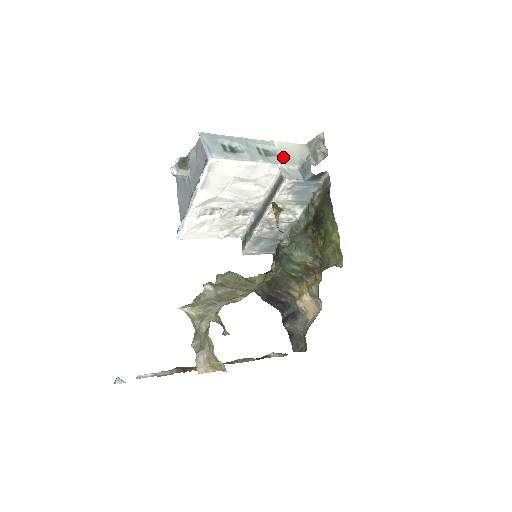
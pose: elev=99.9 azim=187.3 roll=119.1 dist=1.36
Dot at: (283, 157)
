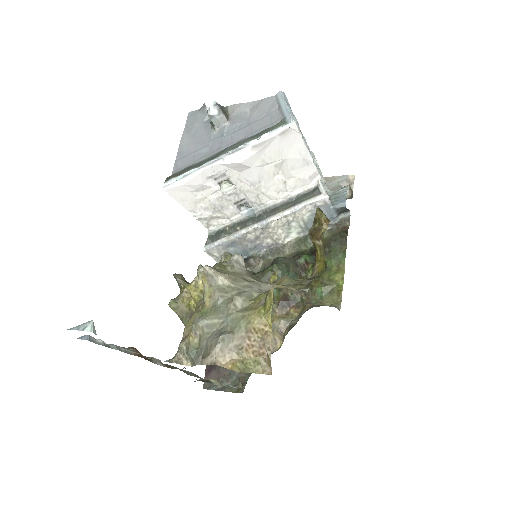
Dot at: occluded
